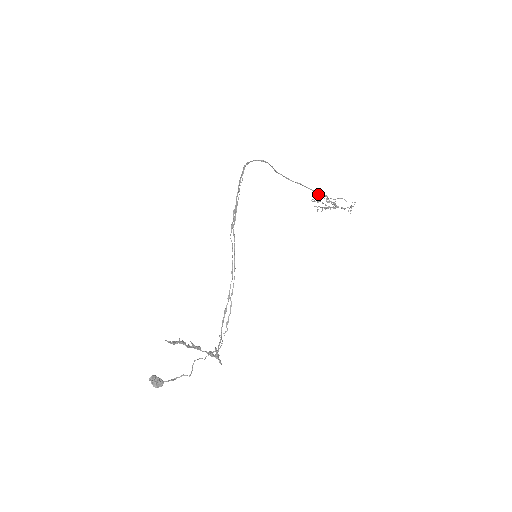
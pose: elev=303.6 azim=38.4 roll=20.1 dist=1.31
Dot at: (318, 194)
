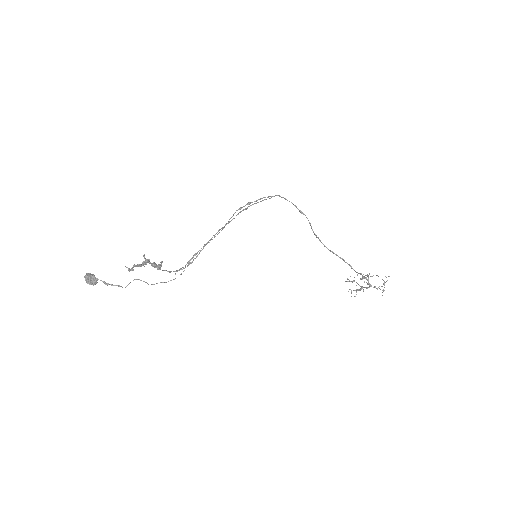
Dot at: (352, 268)
